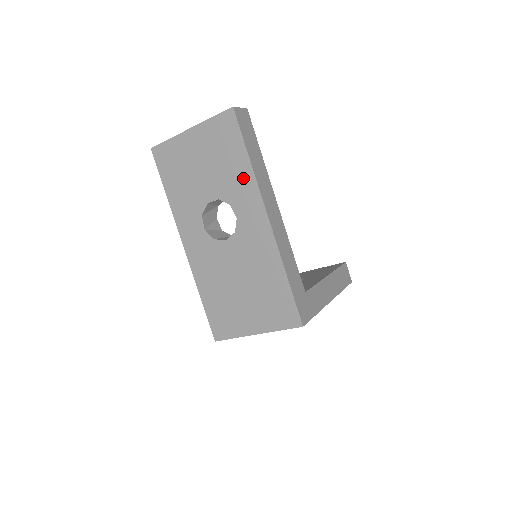
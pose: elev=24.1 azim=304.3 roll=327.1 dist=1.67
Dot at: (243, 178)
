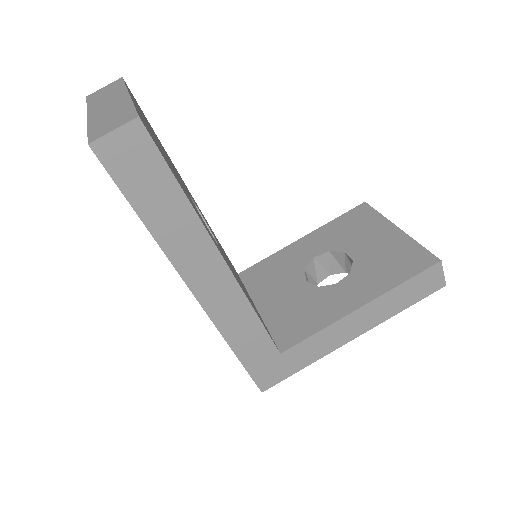
Dot at: occluded
